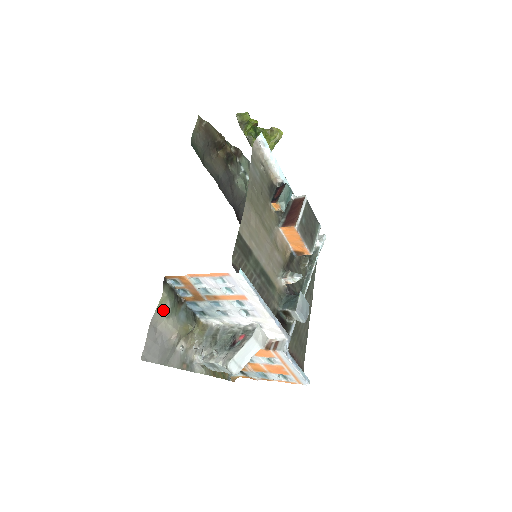
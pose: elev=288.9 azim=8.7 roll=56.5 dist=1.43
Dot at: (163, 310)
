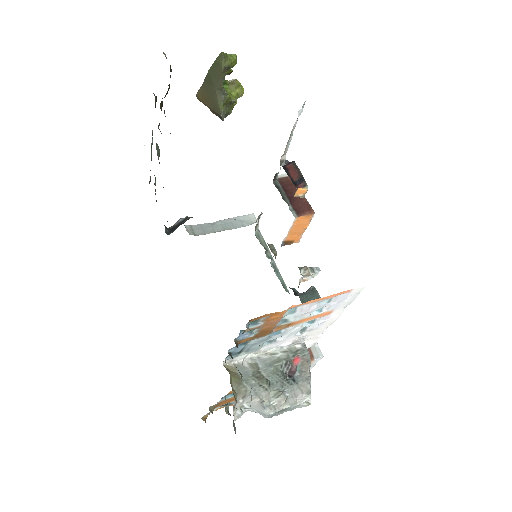
Dot at: occluded
